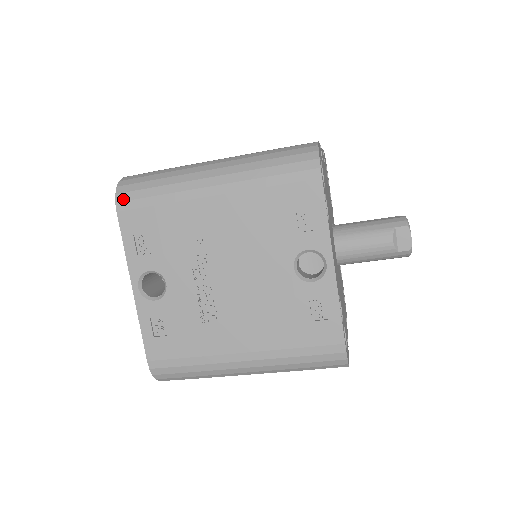
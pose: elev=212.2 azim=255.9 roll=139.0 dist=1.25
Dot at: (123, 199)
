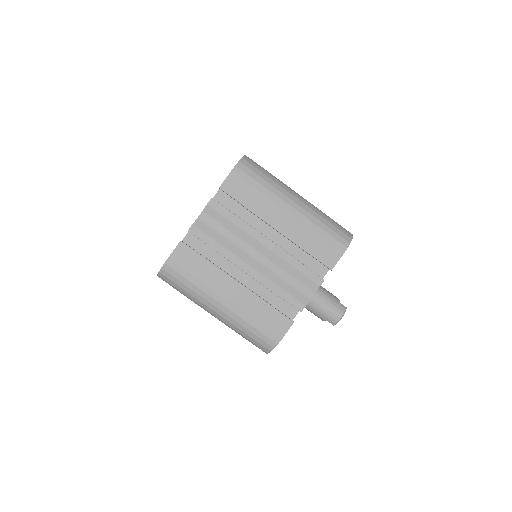
Dot at: occluded
